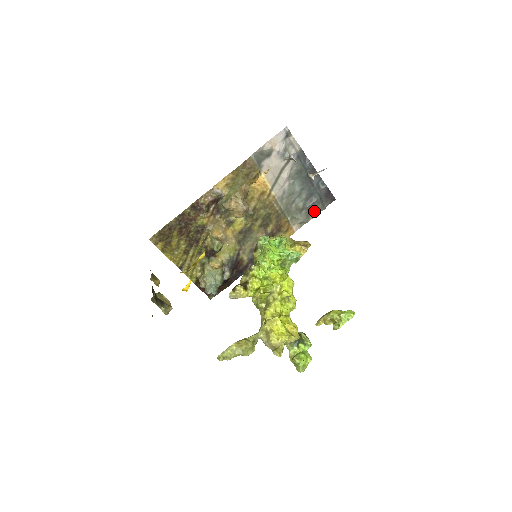
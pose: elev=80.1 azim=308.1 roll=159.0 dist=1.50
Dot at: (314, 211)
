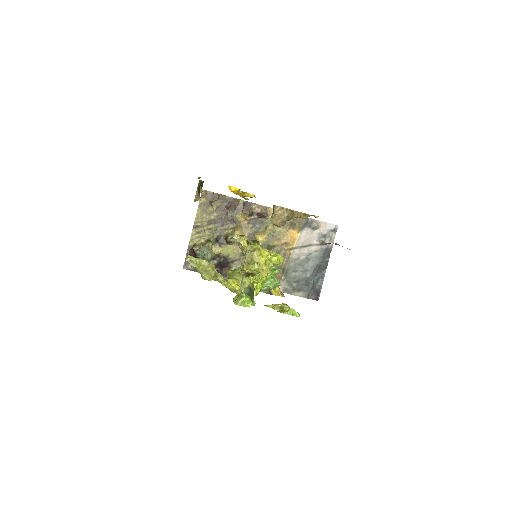
Dot at: (300, 292)
